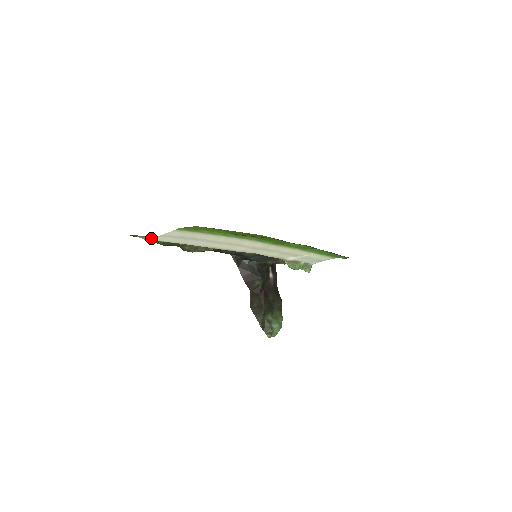
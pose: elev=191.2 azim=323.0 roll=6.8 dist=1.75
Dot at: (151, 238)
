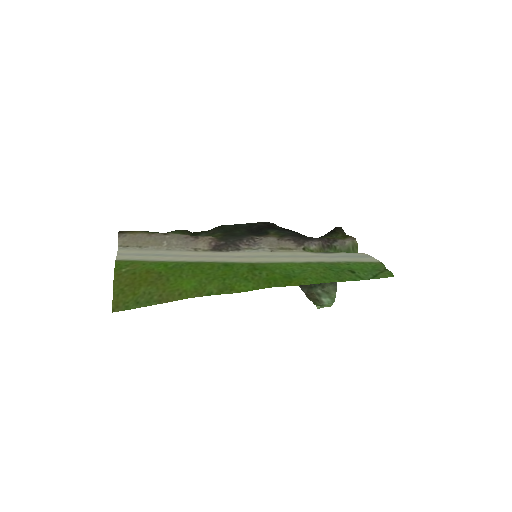
Dot at: (131, 240)
